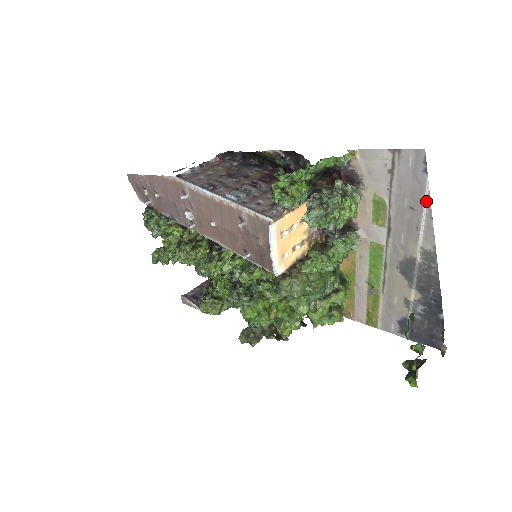
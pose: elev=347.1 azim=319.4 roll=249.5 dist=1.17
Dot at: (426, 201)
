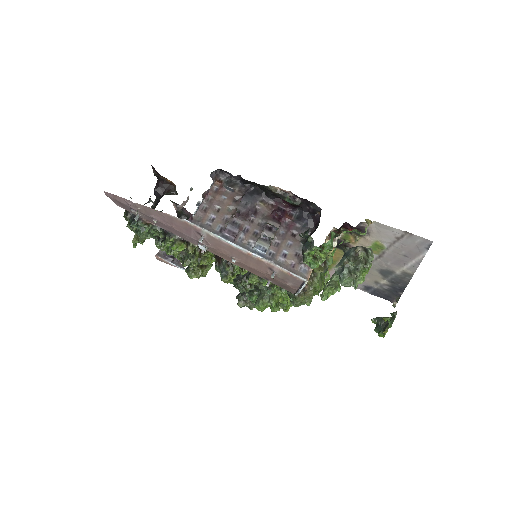
Dot at: (419, 258)
